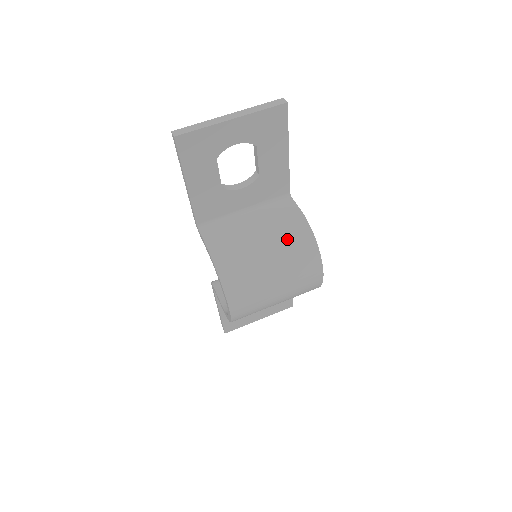
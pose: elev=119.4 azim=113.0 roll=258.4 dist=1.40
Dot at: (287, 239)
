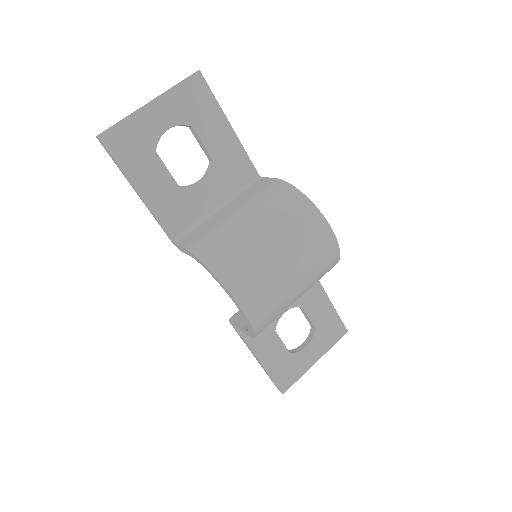
Dot at: (268, 203)
